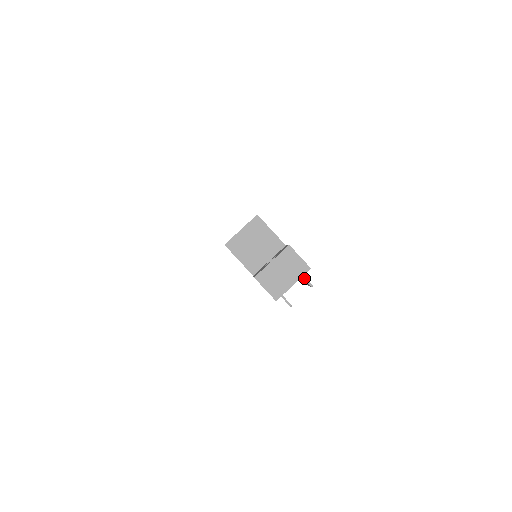
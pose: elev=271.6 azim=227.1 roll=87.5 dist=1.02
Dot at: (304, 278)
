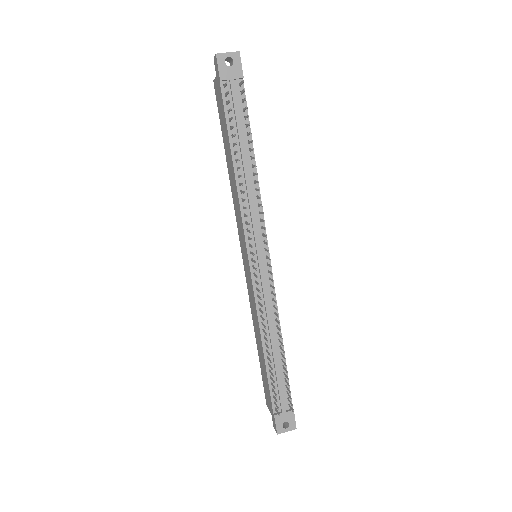
Dot at: (242, 82)
